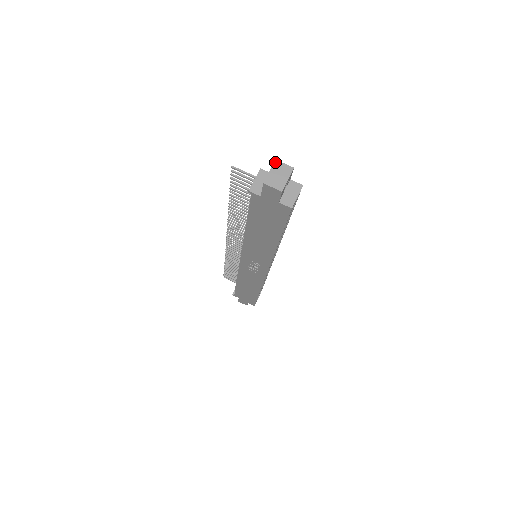
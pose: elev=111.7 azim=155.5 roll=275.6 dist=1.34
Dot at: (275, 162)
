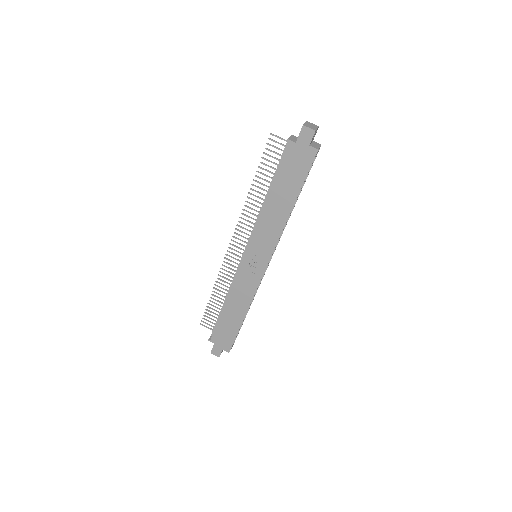
Dot at: (307, 121)
